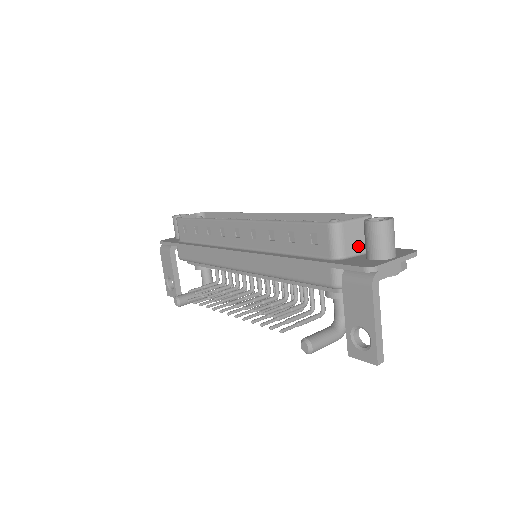
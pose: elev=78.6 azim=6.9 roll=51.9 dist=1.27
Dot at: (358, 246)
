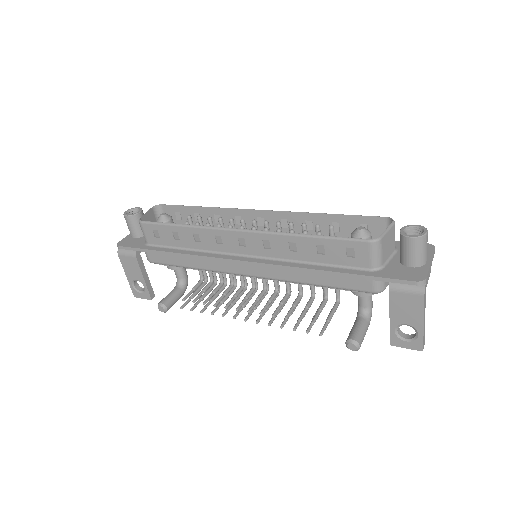
Dot at: (389, 252)
